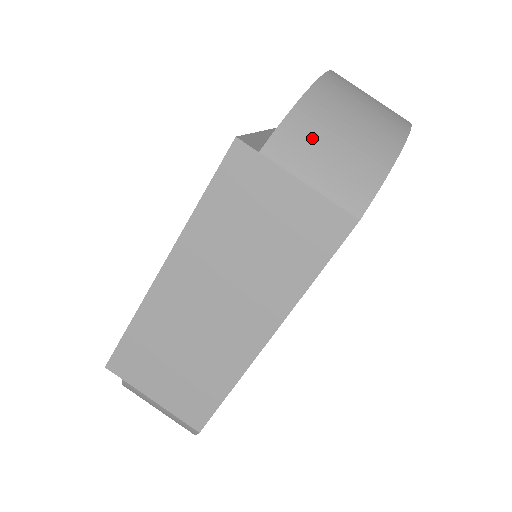
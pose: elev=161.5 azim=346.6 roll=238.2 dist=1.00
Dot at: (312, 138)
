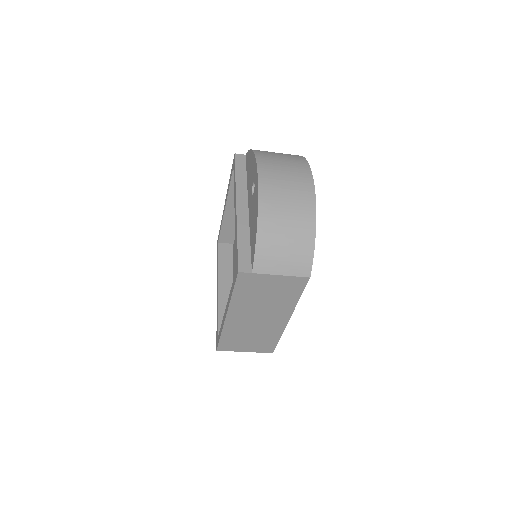
Dot at: (272, 252)
